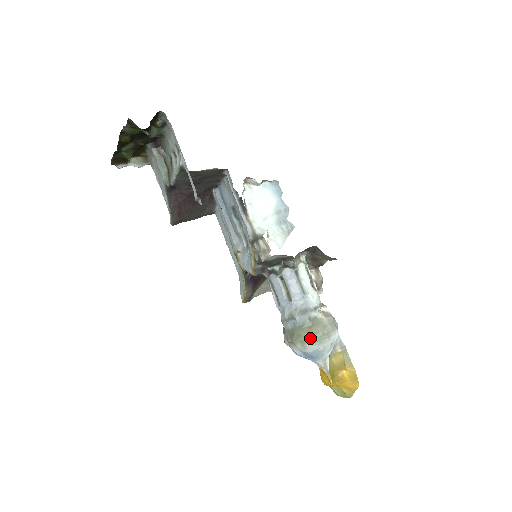
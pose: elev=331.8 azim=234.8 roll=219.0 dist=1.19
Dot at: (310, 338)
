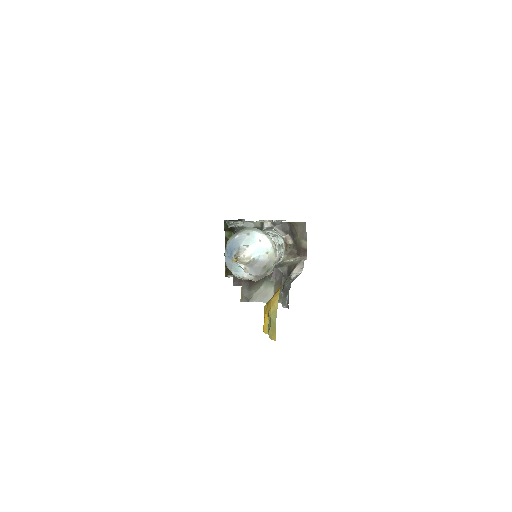
Dot at: (233, 235)
